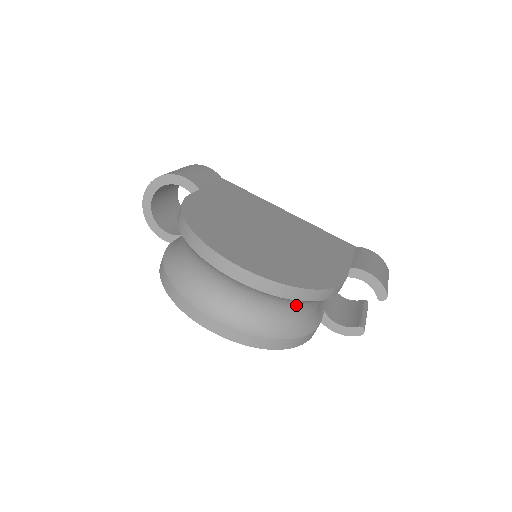
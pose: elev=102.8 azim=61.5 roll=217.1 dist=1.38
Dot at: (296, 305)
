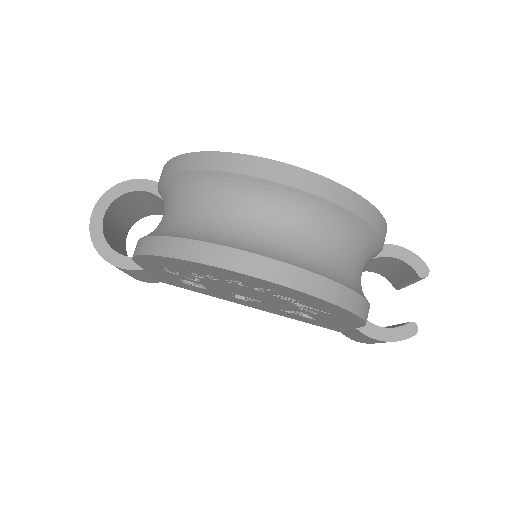
Dot at: (350, 238)
